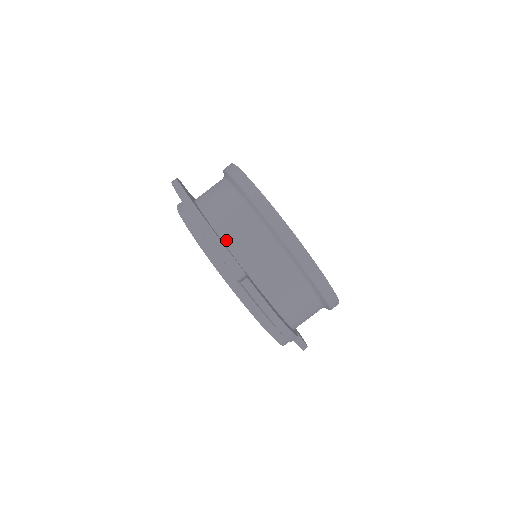
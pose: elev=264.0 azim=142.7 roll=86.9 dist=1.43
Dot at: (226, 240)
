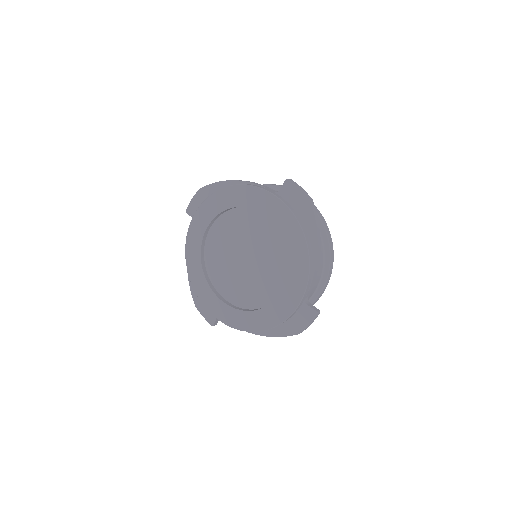
Dot at: occluded
